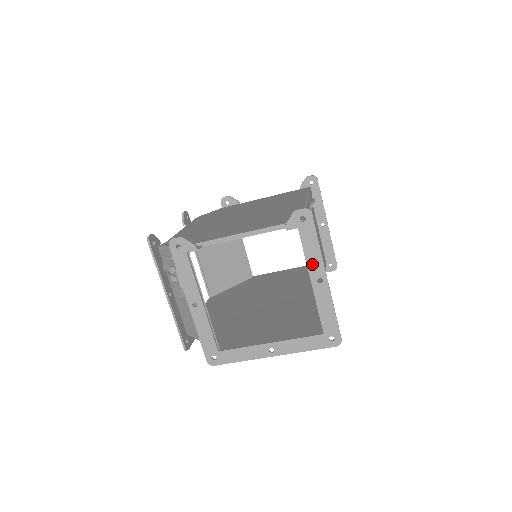
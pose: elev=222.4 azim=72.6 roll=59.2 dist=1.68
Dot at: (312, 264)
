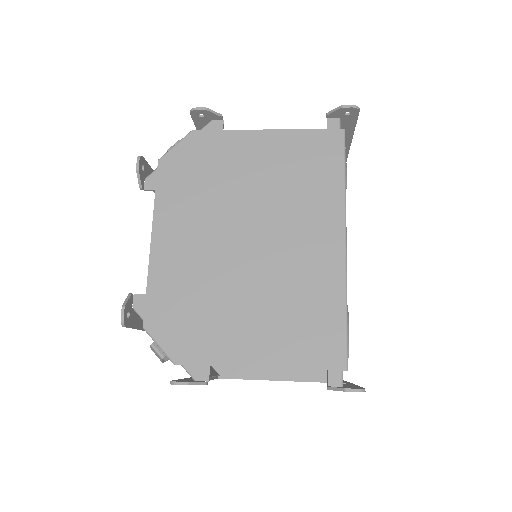
Dot at: occluded
